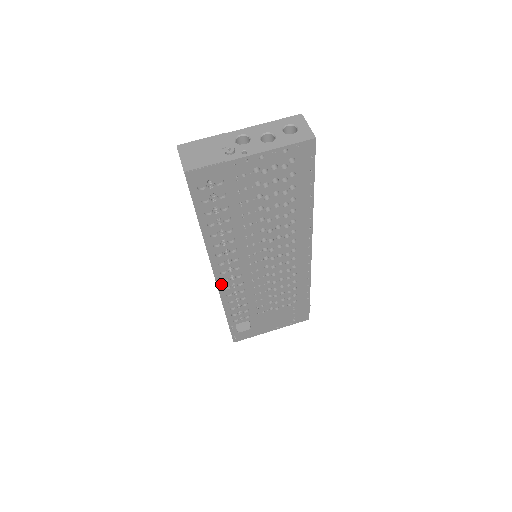
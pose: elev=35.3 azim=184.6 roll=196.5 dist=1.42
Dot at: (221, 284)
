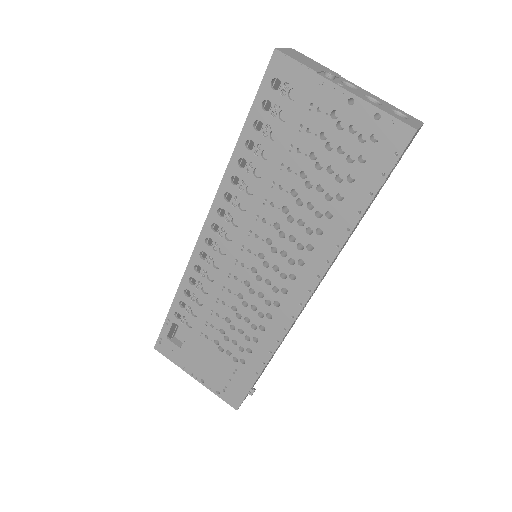
Dot at: (202, 244)
